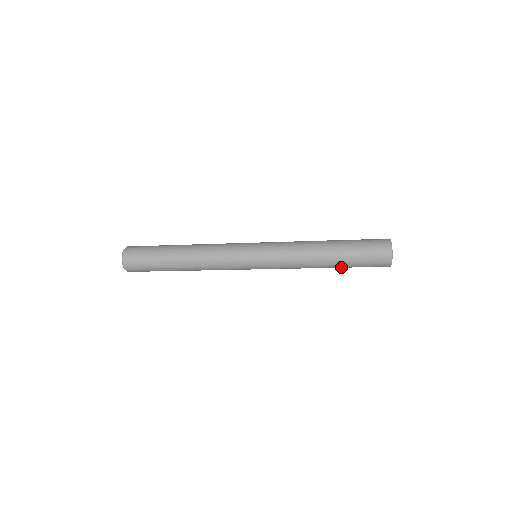
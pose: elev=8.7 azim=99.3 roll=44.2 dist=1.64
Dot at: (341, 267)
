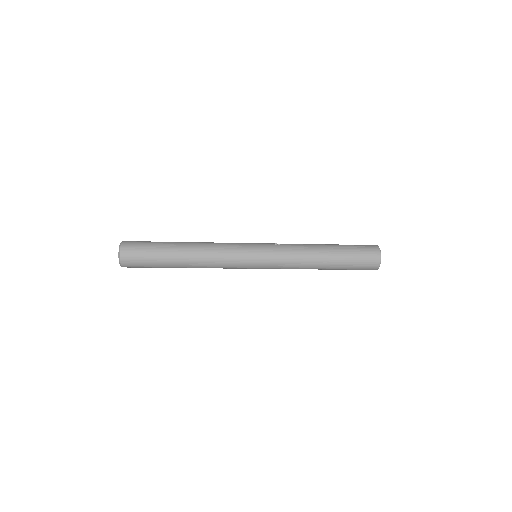
Dot at: (336, 267)
